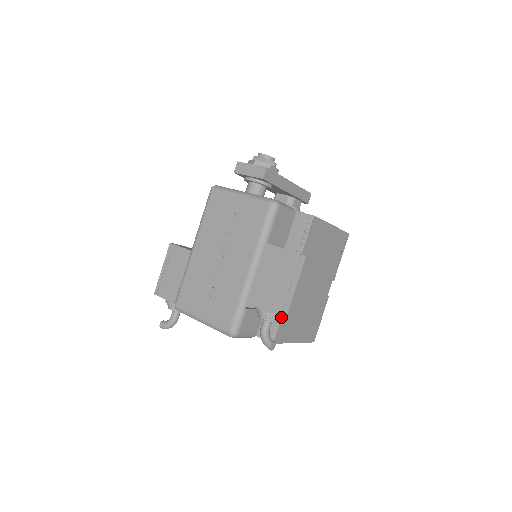
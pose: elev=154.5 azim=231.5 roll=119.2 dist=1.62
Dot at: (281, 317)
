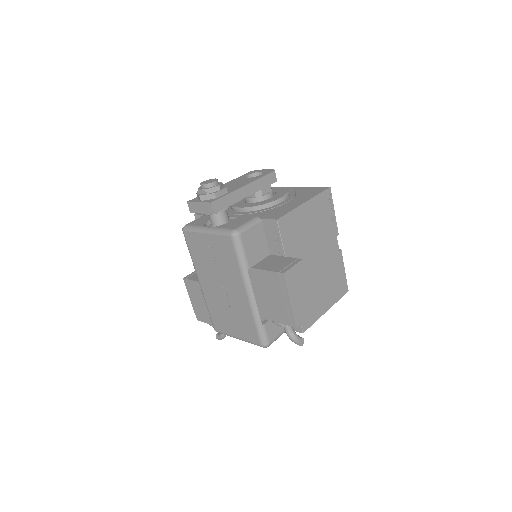
Dot at: occluded
